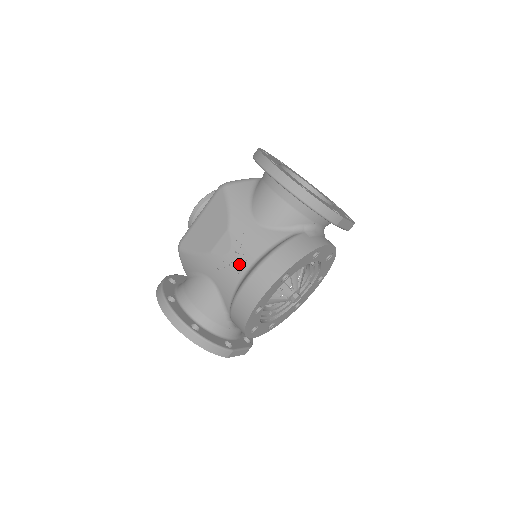
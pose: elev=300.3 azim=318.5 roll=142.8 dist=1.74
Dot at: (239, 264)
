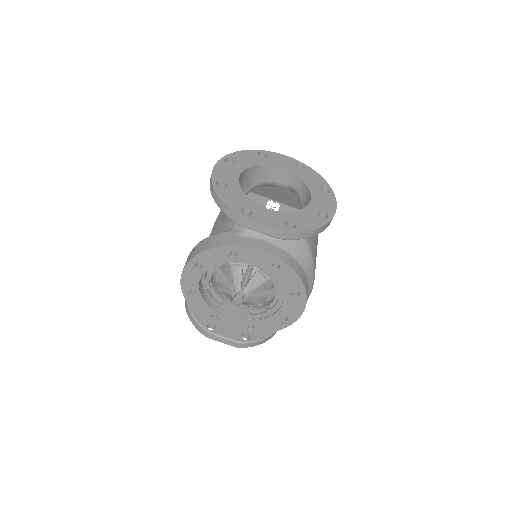
Dot at: occluded
